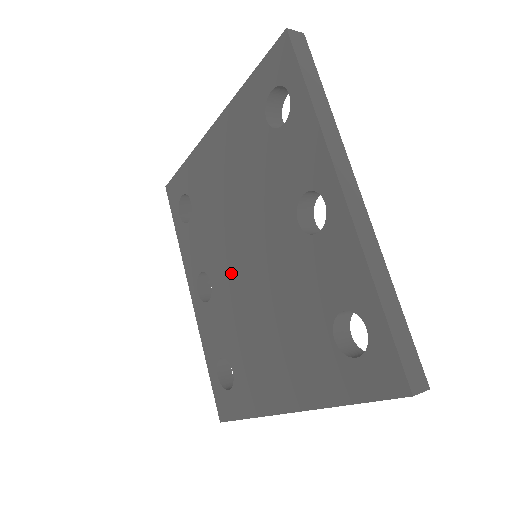
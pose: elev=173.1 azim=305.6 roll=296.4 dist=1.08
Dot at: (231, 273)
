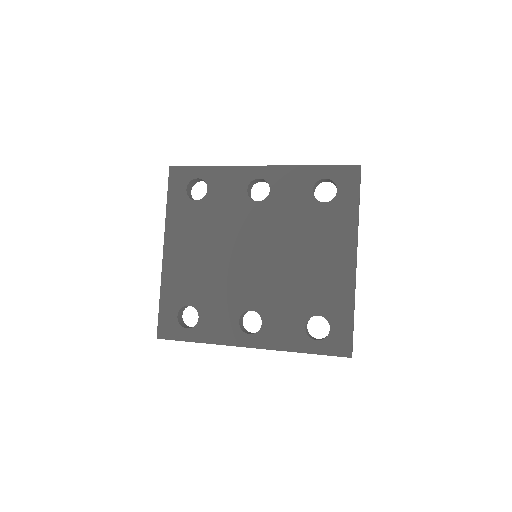
Dot at: (256, 280)
